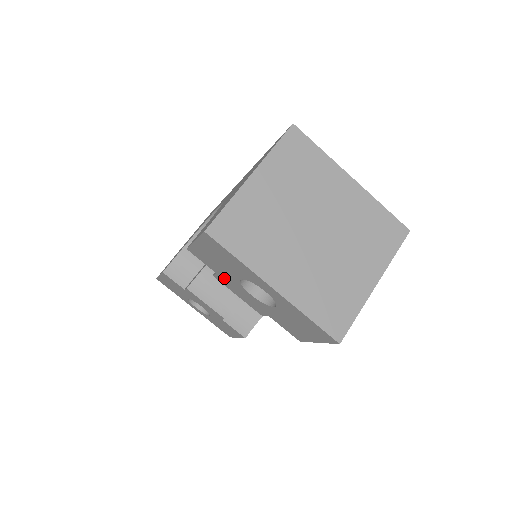
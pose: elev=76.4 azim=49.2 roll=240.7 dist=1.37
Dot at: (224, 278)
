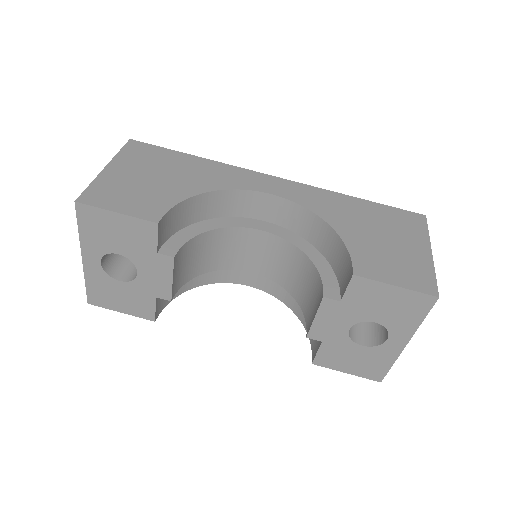
Dot at: (343, 308)
